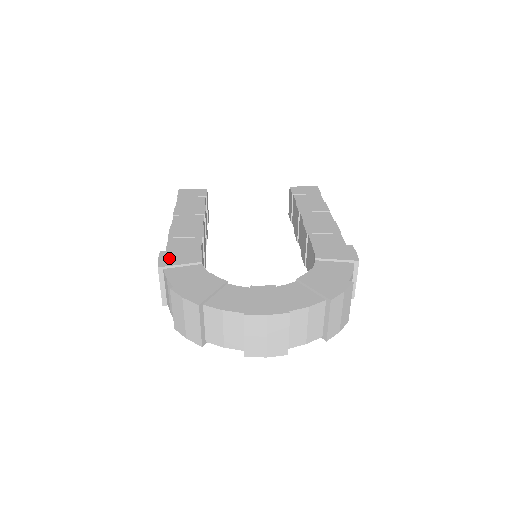
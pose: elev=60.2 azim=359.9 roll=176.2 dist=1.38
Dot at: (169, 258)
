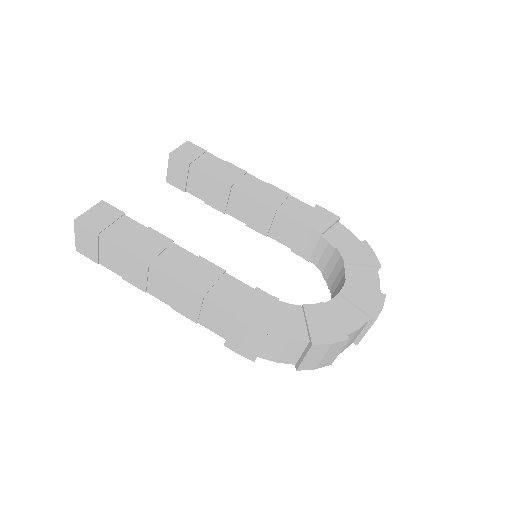
Dot at: (255, 318)
